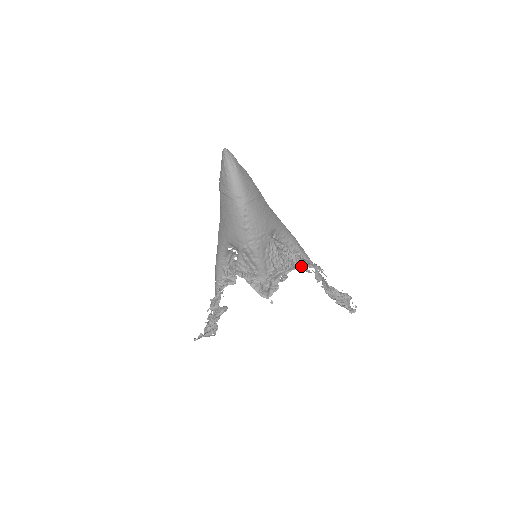
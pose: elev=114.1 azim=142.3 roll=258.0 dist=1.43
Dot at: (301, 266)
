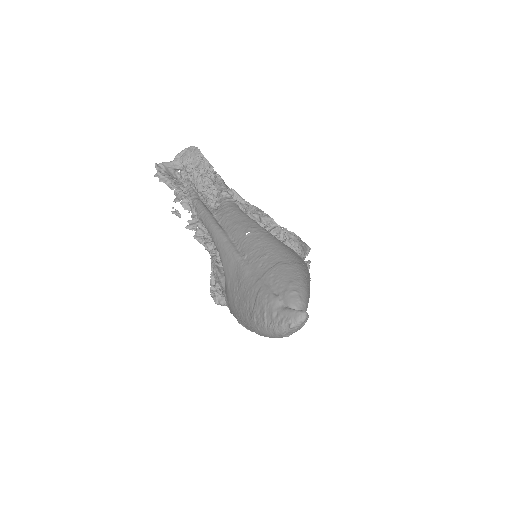
Dot at: occluded
